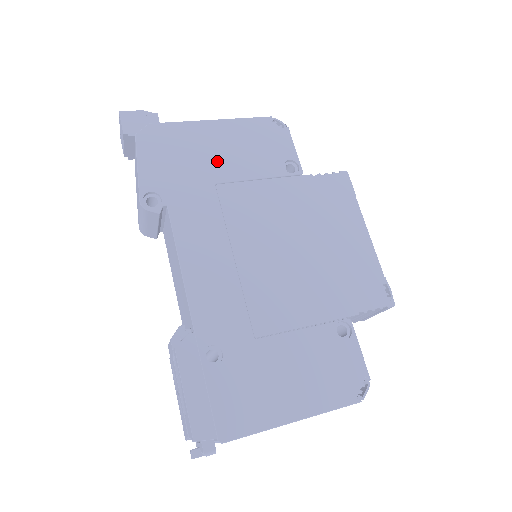
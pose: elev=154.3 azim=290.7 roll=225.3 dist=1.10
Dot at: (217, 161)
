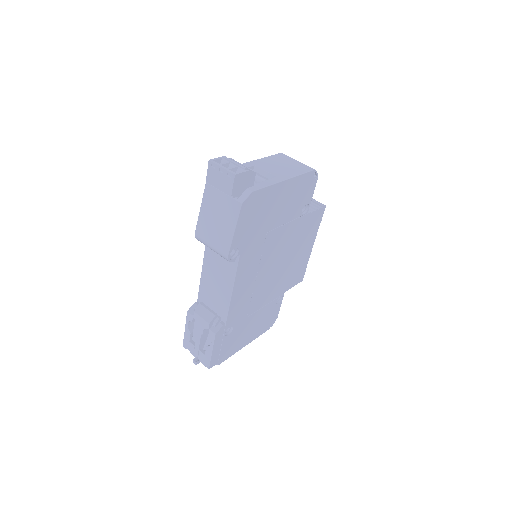
Dot at: (275, 215)
